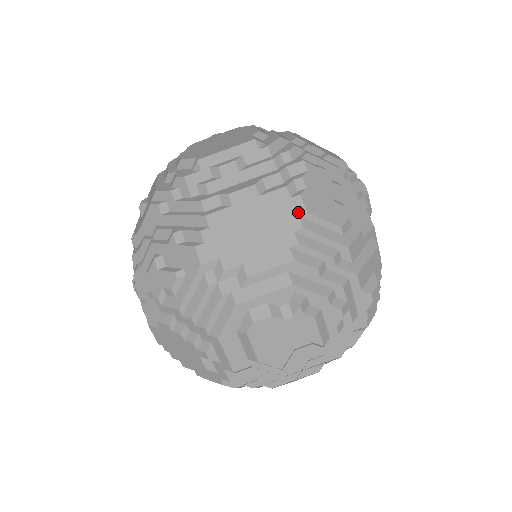
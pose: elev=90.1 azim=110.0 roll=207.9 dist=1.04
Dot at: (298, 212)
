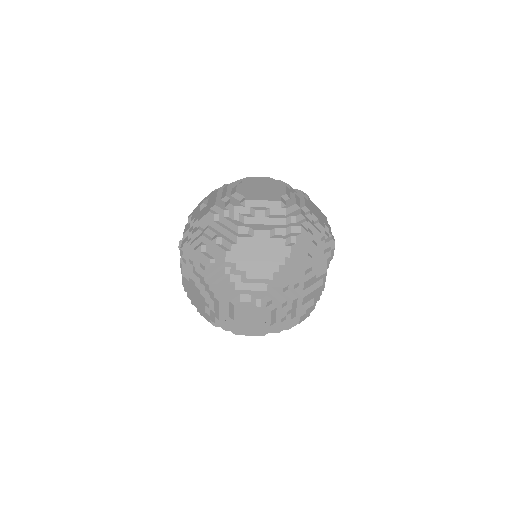
Dot at: (286, 255)
